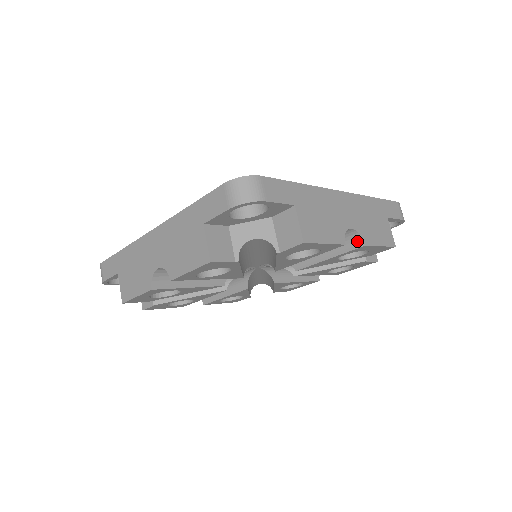
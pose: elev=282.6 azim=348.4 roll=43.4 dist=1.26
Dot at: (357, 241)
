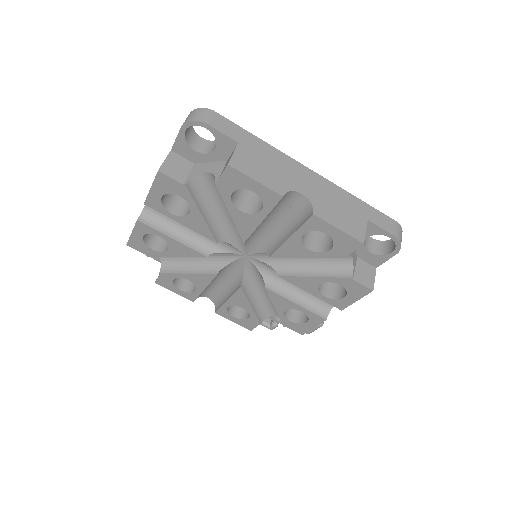
Dot at: (309, 212)
